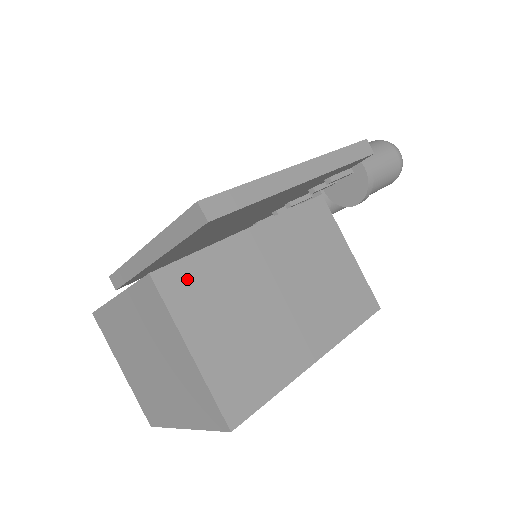
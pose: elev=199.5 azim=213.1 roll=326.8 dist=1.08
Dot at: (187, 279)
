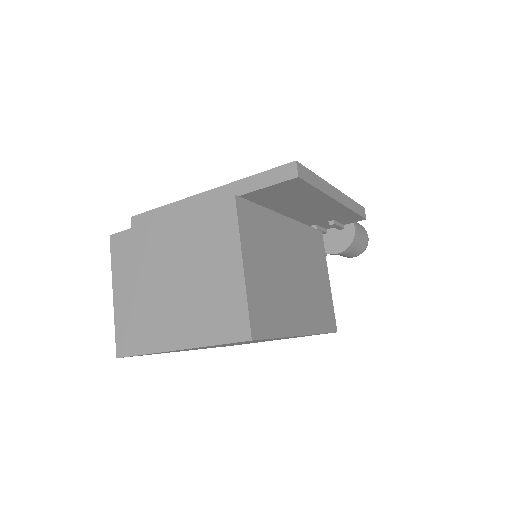
Dot at: (252, 217)
